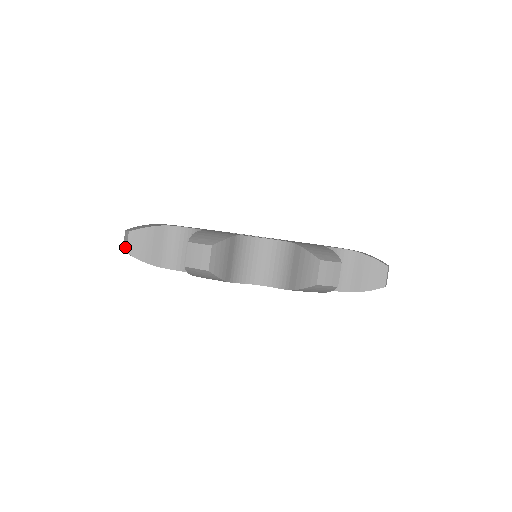
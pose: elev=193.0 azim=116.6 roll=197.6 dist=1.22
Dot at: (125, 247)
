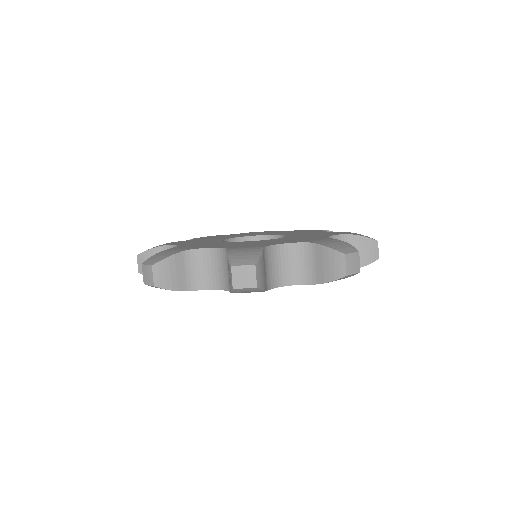
Dot at: (139, 268)
